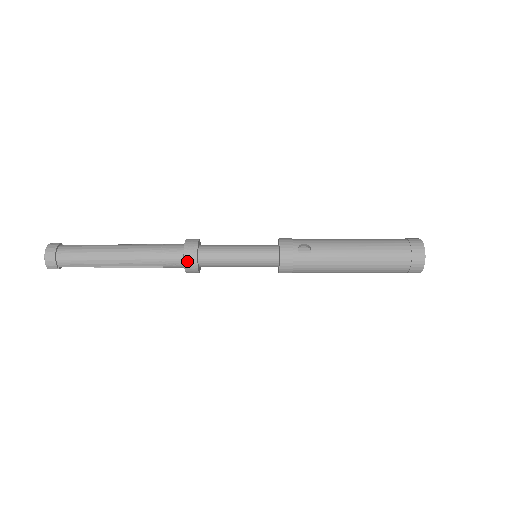
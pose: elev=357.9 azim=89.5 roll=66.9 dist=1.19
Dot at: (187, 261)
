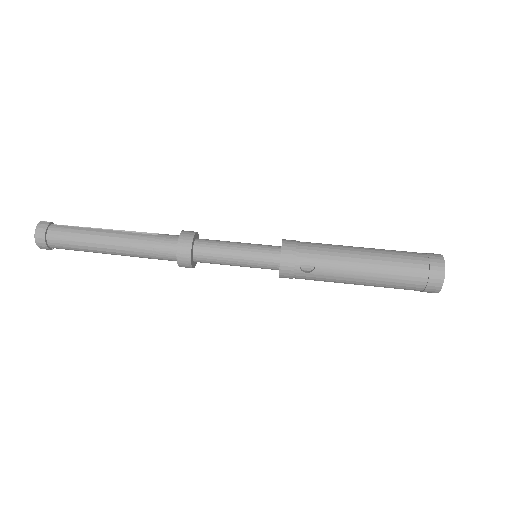
Dot at: (181, 264)
